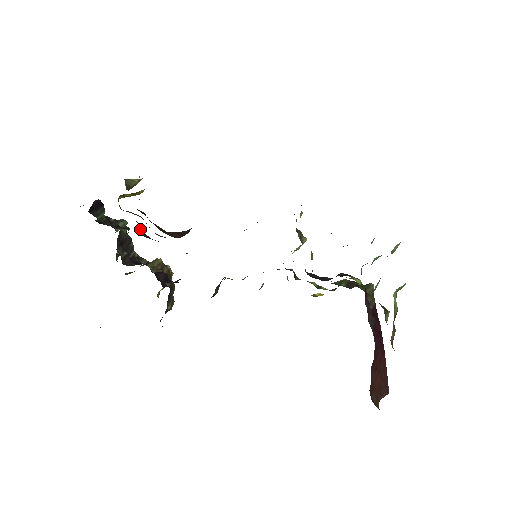
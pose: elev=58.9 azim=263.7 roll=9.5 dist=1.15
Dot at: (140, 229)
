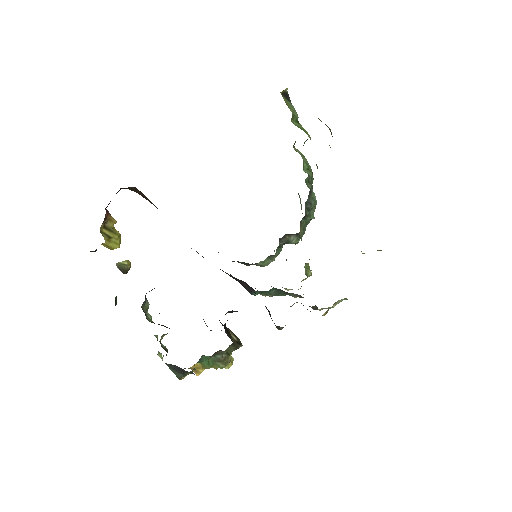
Dot at: occluded
